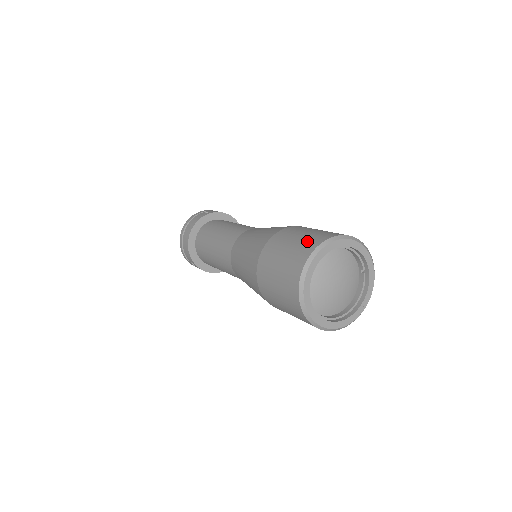
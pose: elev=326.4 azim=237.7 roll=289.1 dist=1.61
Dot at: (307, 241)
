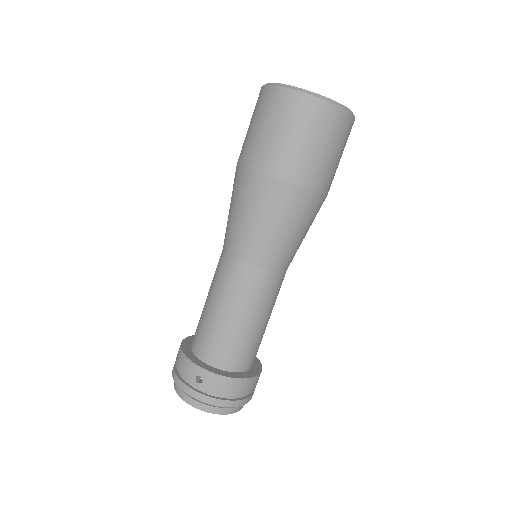
Dot at: occluded
